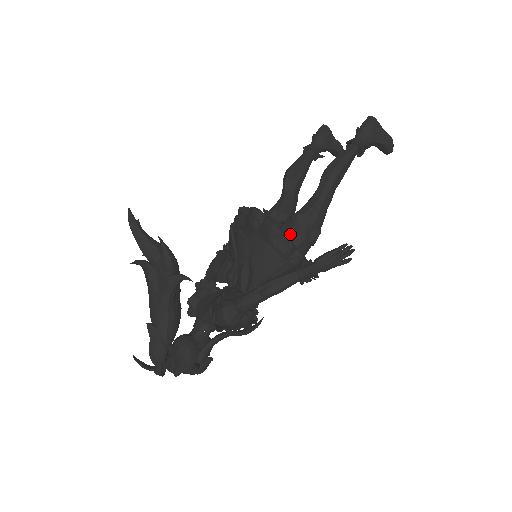
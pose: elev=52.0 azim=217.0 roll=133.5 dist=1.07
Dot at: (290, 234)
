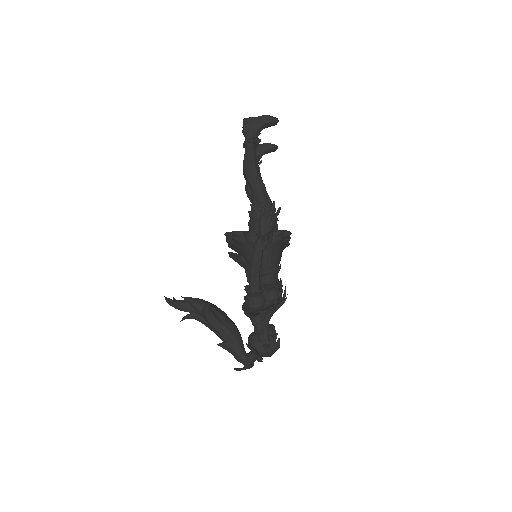
Dot at: (253, 227)
